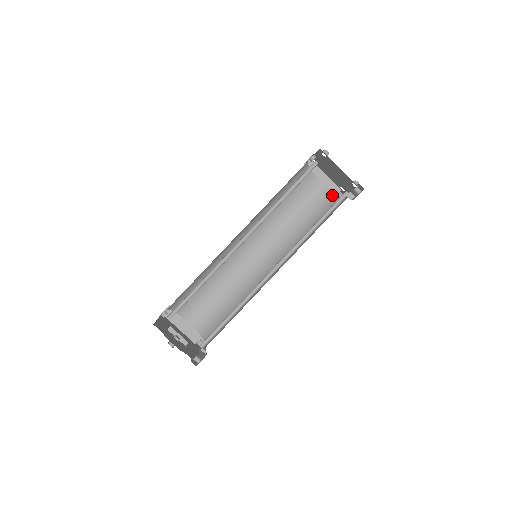
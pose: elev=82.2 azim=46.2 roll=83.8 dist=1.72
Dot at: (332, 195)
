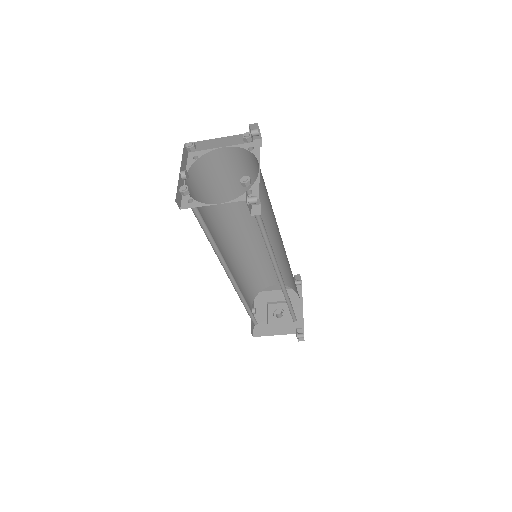
Dot at: (247, 153)
